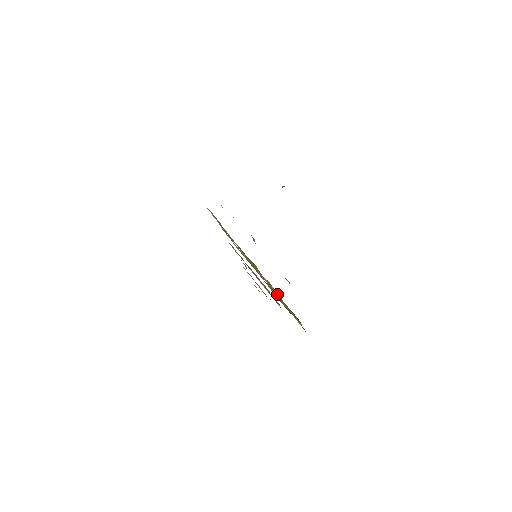
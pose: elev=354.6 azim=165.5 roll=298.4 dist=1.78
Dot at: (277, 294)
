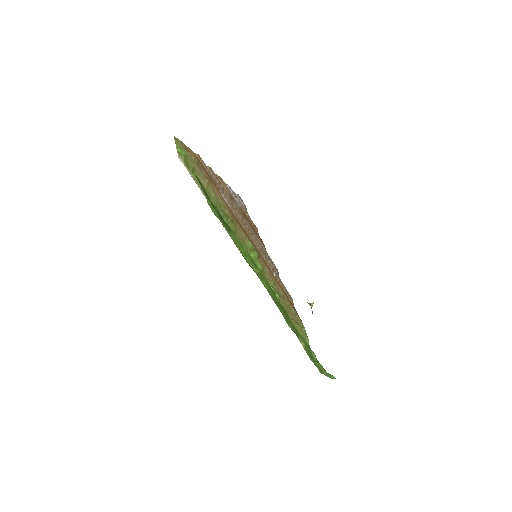
Dot at: occluded
